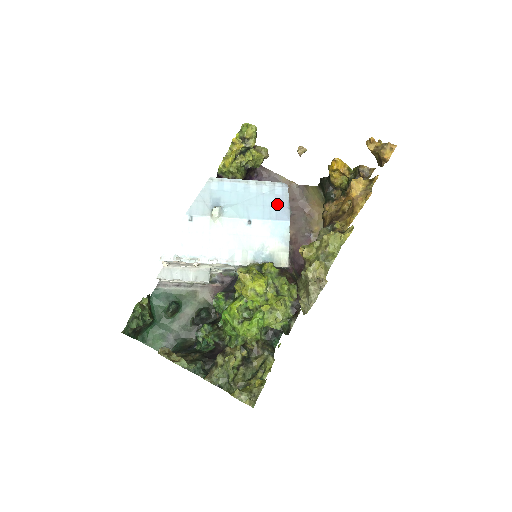
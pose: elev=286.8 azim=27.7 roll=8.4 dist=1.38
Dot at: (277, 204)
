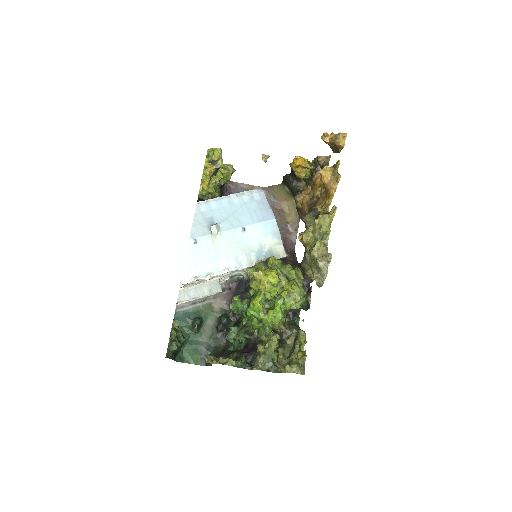
Dot at: (260, 208)
